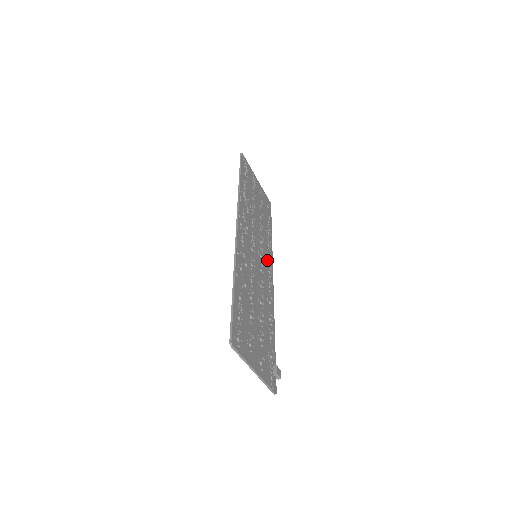
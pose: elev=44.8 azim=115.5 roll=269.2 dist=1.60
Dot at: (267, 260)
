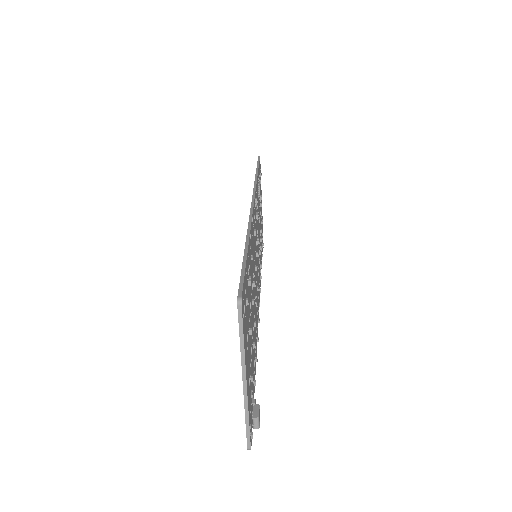
Dot at: (259, 277)
